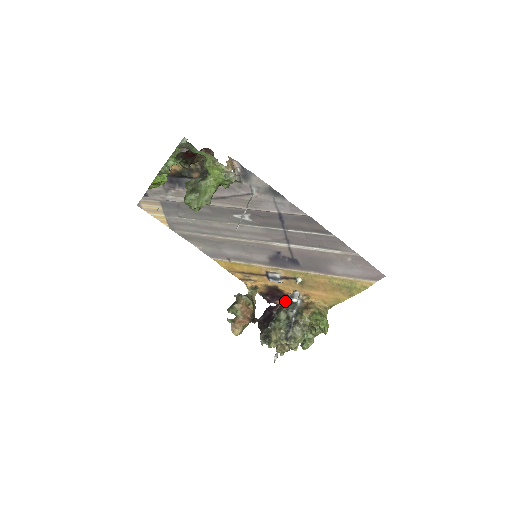
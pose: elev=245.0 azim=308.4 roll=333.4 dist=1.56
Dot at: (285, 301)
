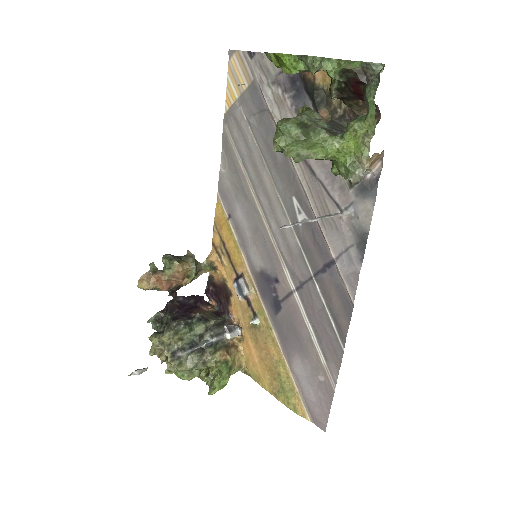
Dot at: (220, 313)
